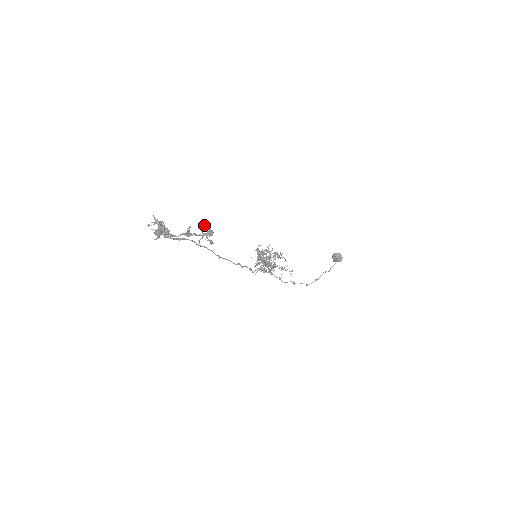
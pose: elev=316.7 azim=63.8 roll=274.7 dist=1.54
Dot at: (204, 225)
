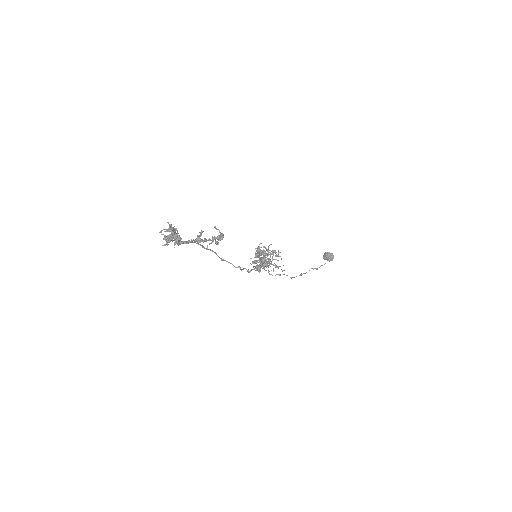
Dot at: (215, 226)
